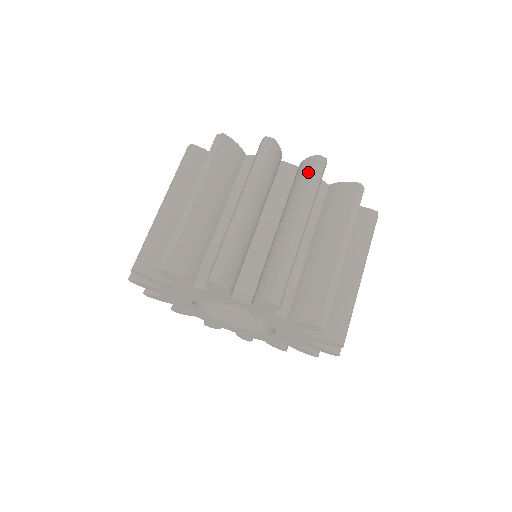
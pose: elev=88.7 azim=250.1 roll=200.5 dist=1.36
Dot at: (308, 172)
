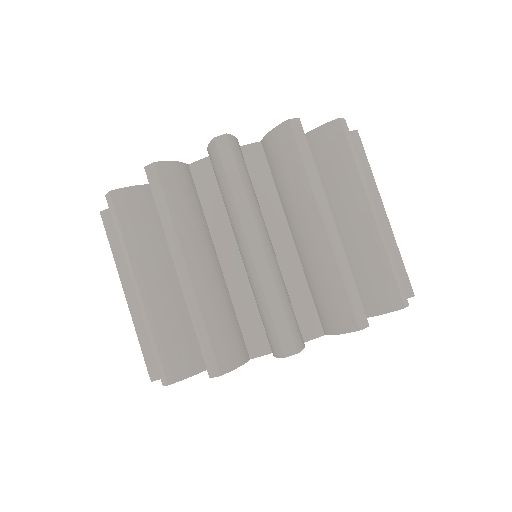
Dot at: (219, 169)
